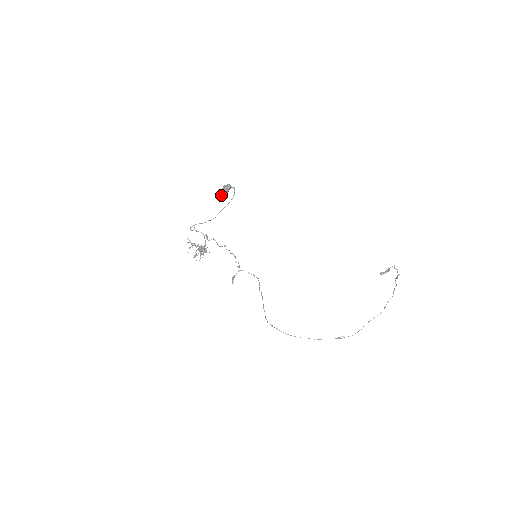
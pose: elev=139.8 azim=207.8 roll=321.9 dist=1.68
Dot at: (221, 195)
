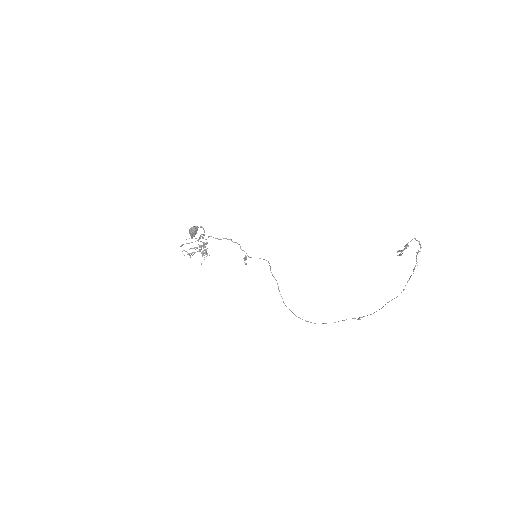
Dot at: (191, 237)
